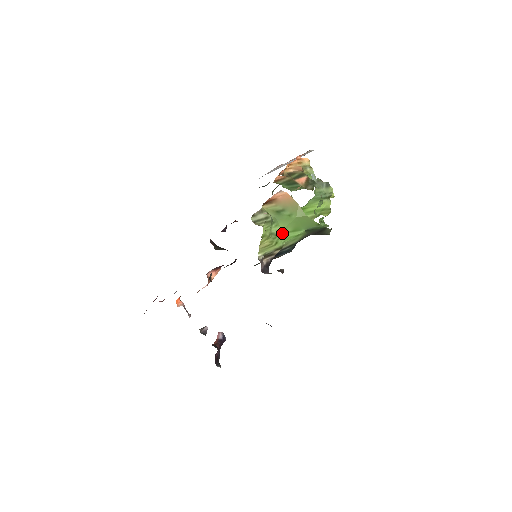
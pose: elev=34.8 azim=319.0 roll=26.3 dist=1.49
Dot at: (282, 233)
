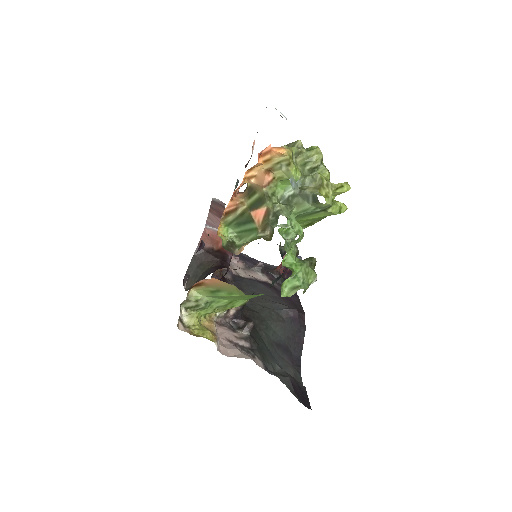
Dot at: (234, 300)
